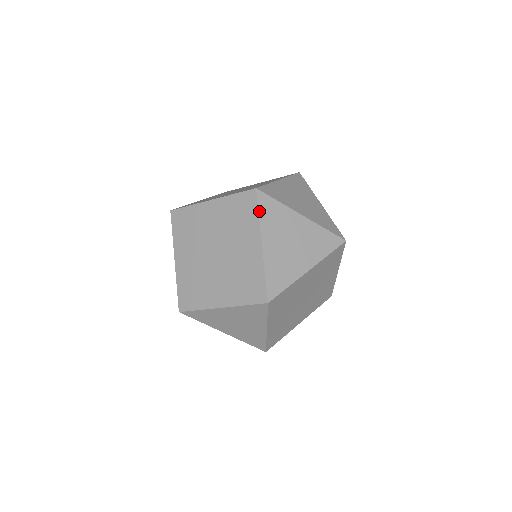
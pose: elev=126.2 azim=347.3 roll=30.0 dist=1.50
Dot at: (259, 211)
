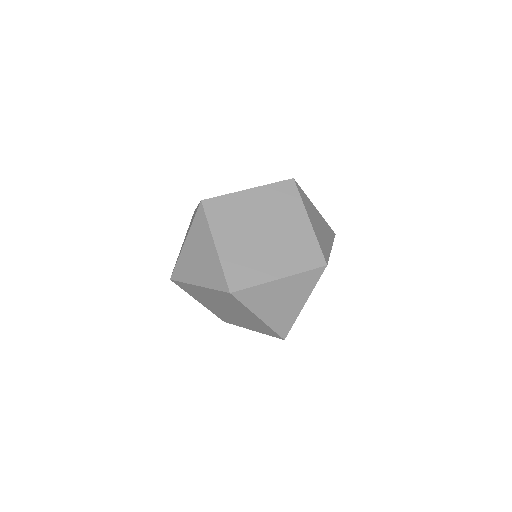
Dot at: (300, 195)
